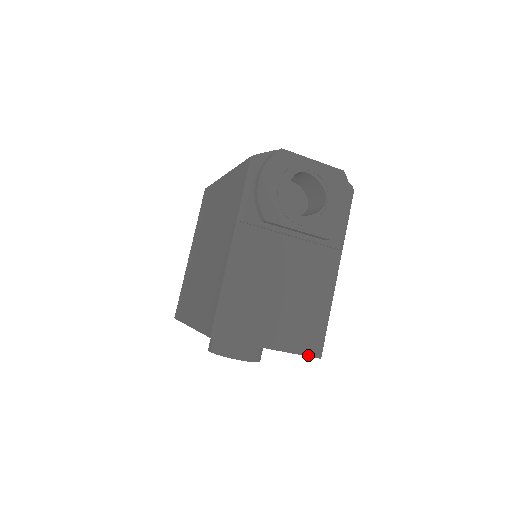
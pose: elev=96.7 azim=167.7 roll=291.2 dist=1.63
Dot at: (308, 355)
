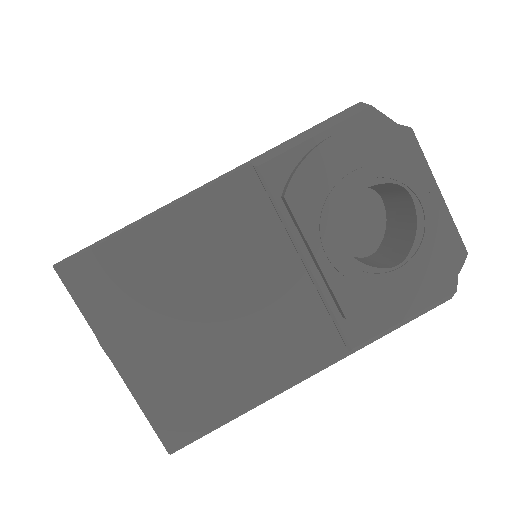
Dot at: (157, 431)
